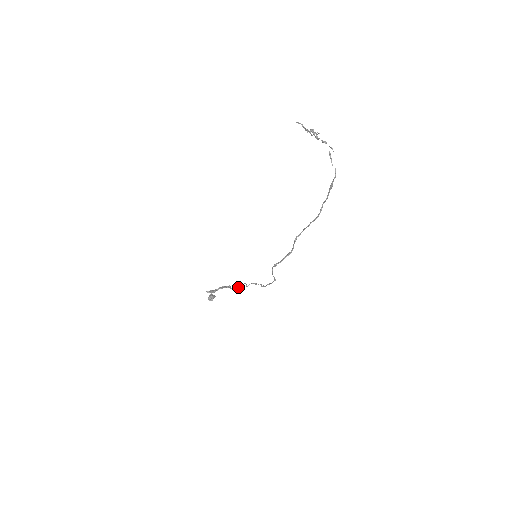
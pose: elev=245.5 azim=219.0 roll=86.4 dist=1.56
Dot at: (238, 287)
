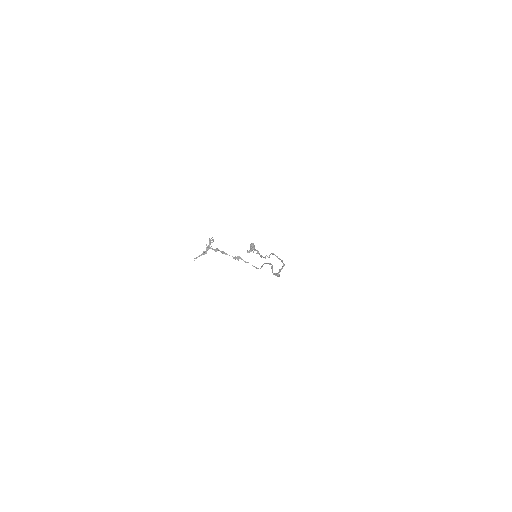
Dot at: occluded
